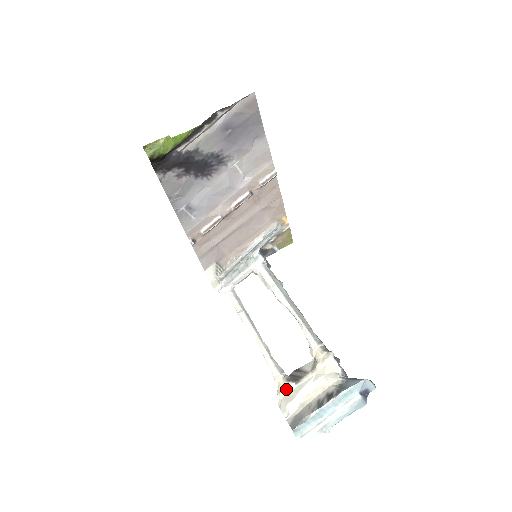
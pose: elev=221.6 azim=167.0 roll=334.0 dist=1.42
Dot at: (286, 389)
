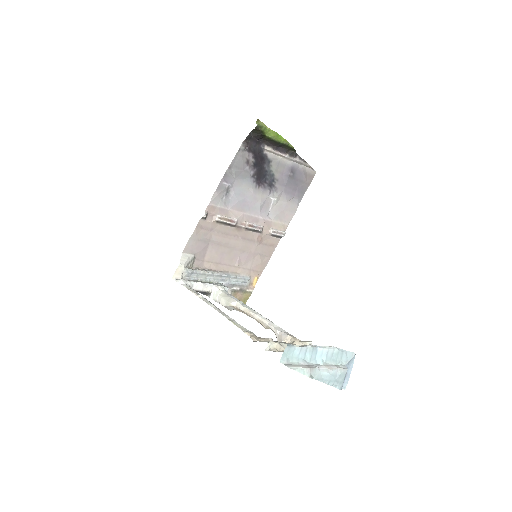
Dot at: (262, 339)
